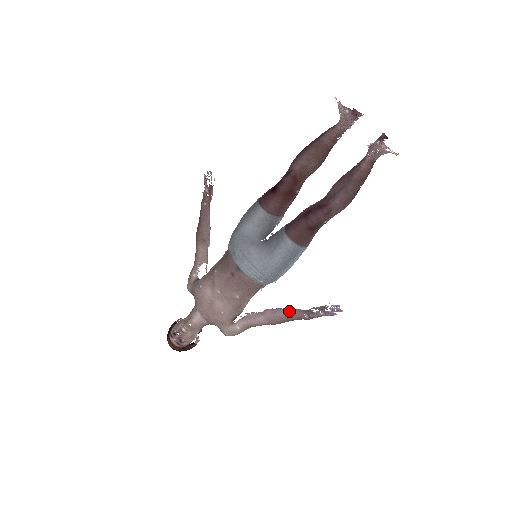
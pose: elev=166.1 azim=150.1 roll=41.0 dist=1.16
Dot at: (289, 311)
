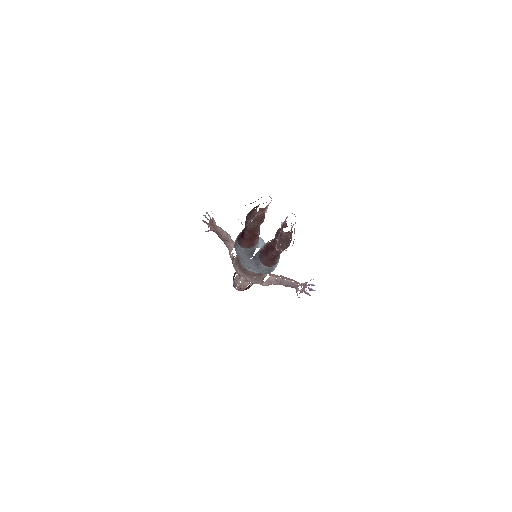
Dot at: (289, 283)
